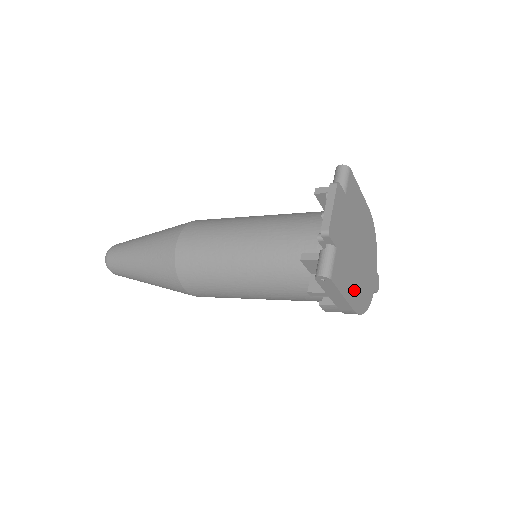
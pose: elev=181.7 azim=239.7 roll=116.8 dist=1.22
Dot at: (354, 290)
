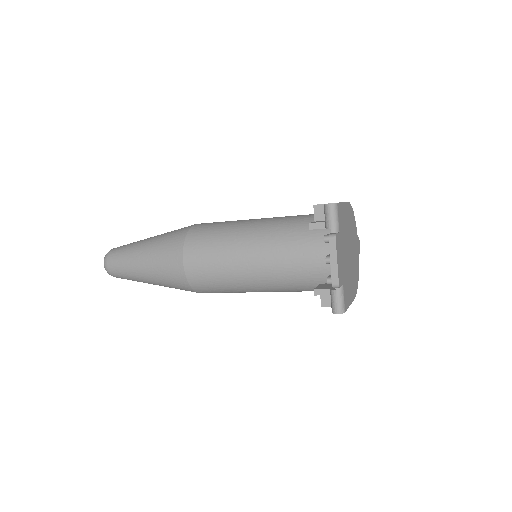
Dot at: (353, 285)
